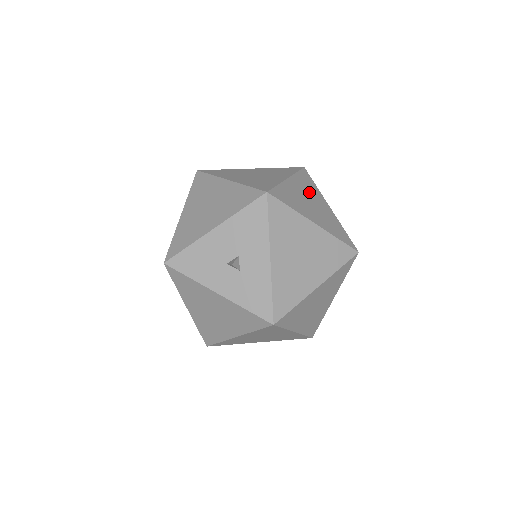
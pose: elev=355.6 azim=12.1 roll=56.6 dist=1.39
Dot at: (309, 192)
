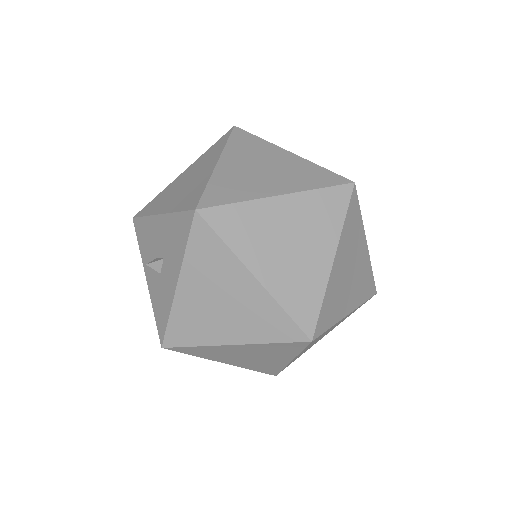
Dot at: (308, 226)
